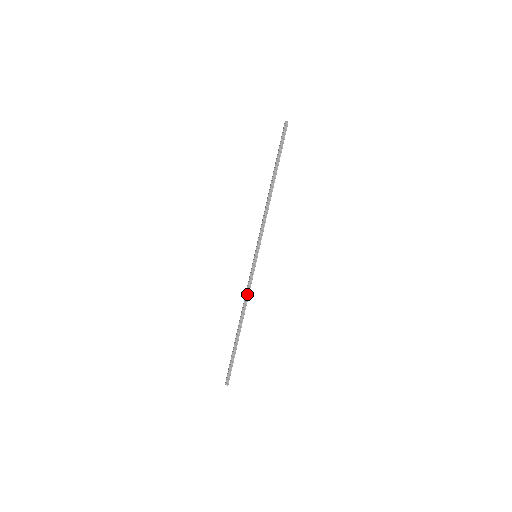
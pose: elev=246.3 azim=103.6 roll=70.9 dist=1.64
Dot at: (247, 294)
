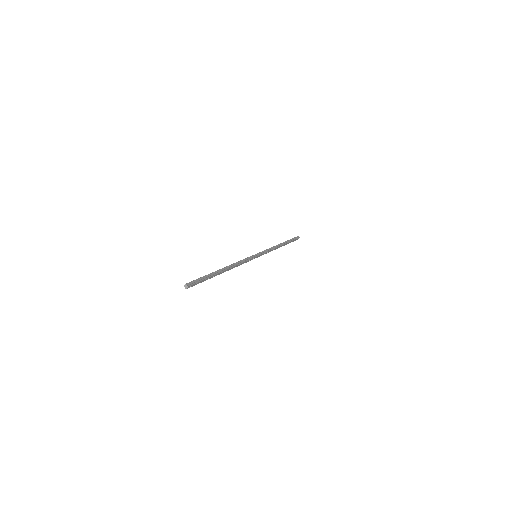
Dot at: (240, 262)
